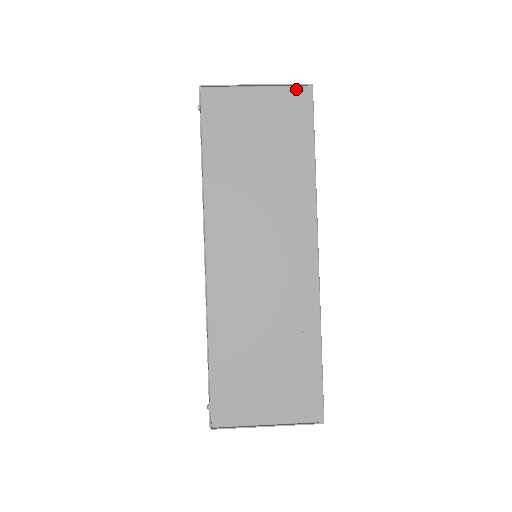
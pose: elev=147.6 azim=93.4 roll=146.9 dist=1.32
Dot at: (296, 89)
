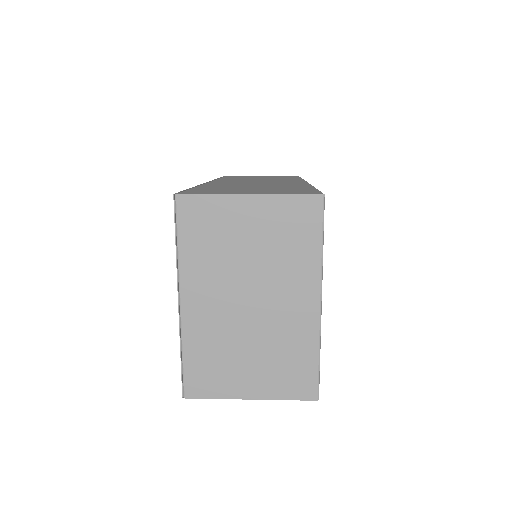
Dot at: (288, 176)
